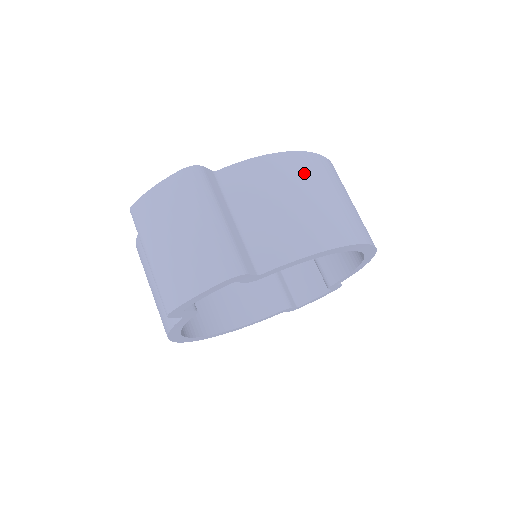
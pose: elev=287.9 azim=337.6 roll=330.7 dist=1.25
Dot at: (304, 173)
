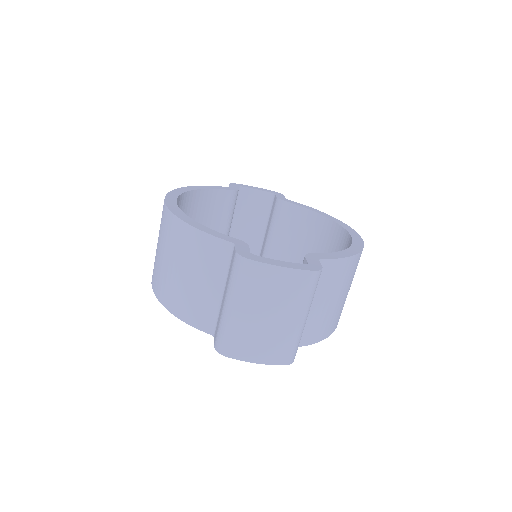
Dot at: occluded
